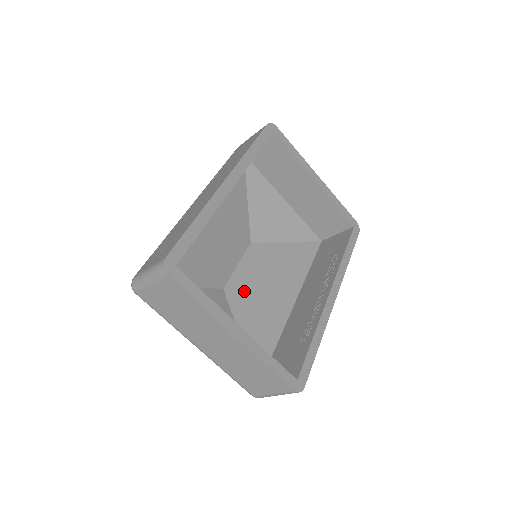
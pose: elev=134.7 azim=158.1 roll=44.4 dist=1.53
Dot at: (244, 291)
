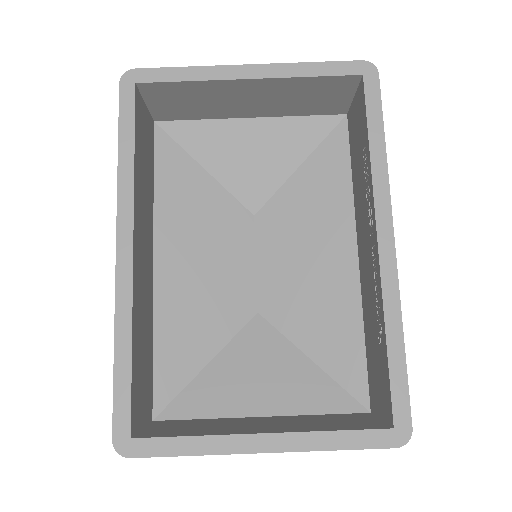
Dot at: (283, 294)
